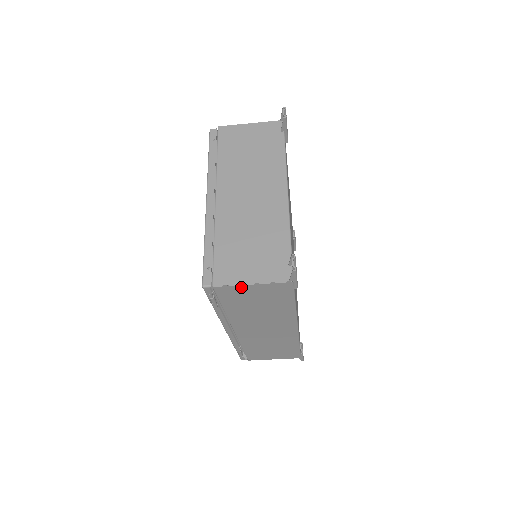
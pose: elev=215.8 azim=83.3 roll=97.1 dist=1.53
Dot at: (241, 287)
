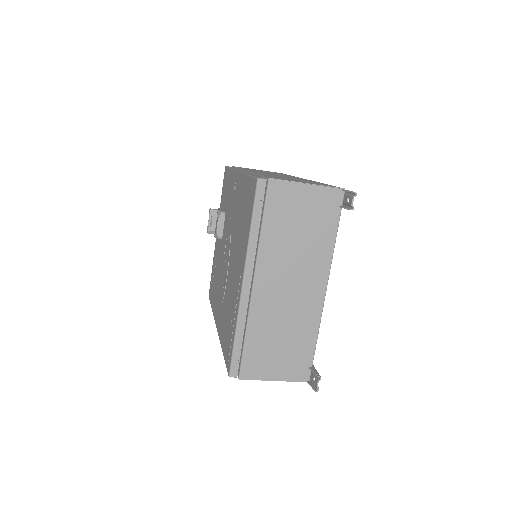
Dot at: (263, 378)
